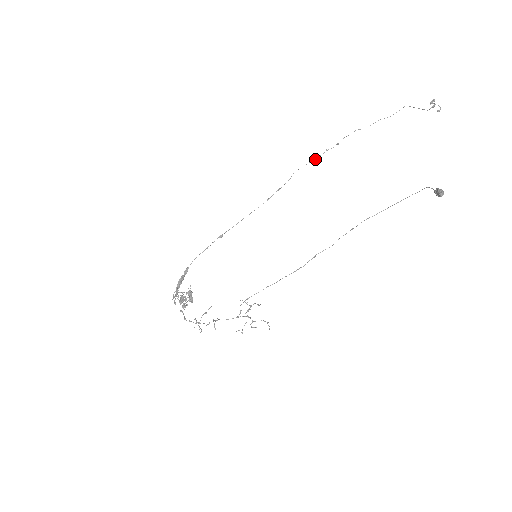
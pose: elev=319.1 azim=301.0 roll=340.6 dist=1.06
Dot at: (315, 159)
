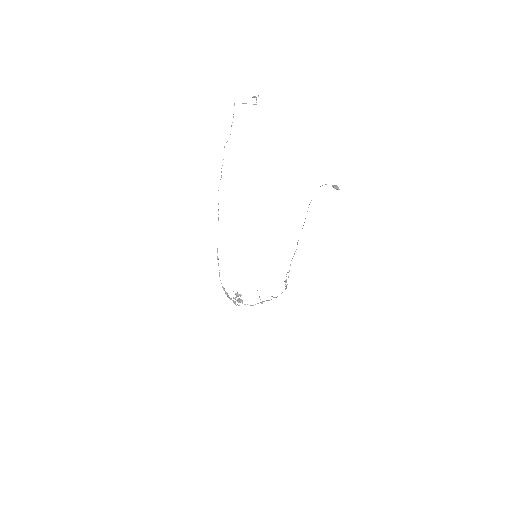
Dot at: occluded
